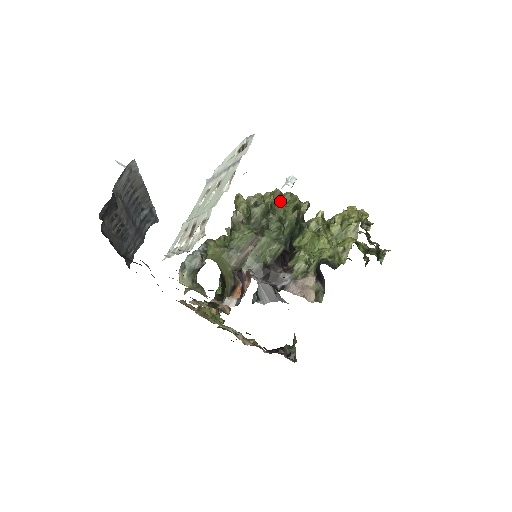
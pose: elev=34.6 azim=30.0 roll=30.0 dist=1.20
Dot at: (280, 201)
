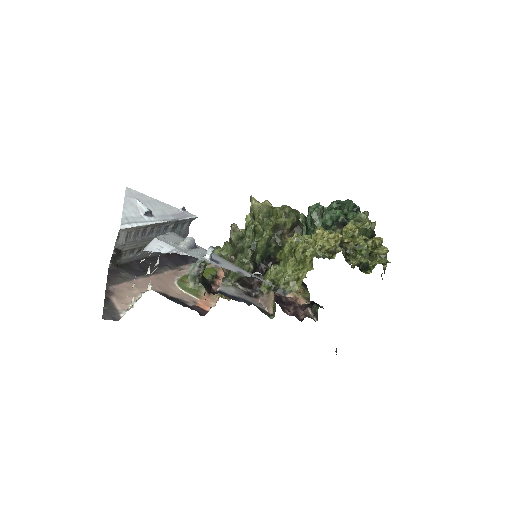
Dot at: (268, 217)
